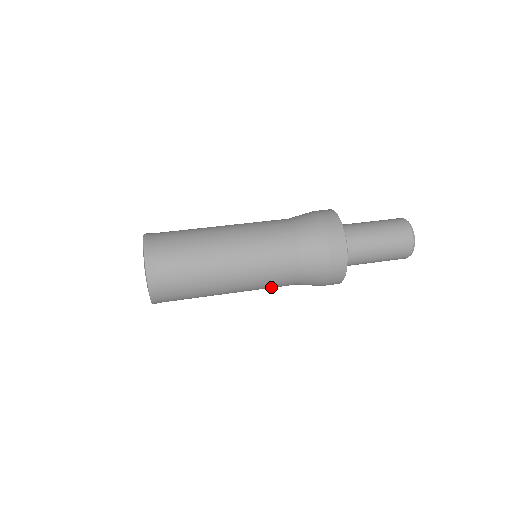
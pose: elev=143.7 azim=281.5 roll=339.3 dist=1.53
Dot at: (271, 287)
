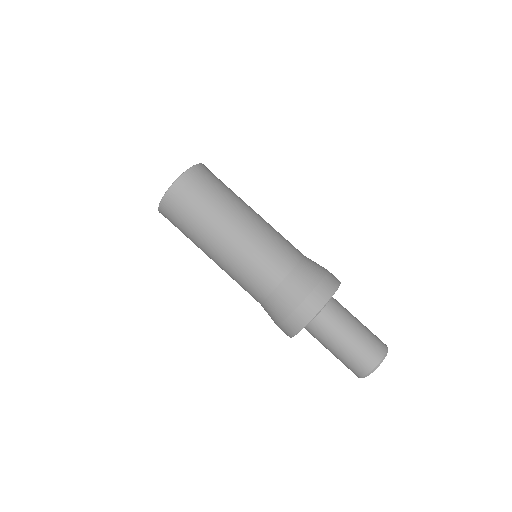
Dot at: occluded
